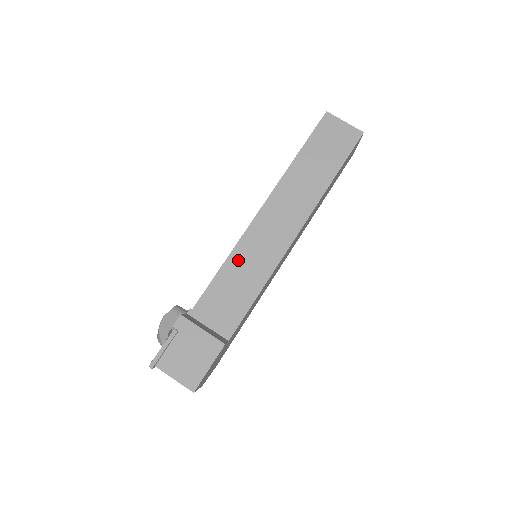
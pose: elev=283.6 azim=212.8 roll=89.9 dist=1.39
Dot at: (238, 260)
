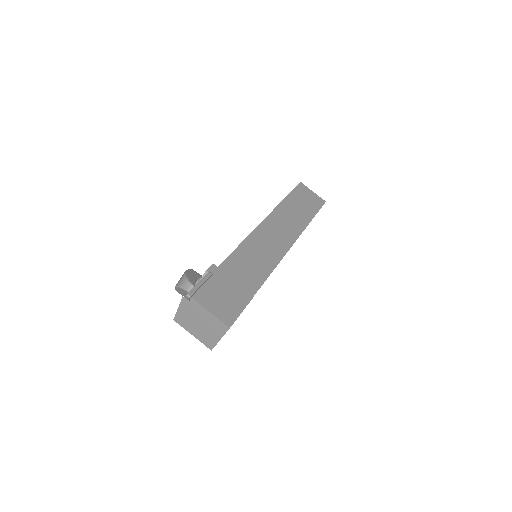
Dot at: (251, 246)
